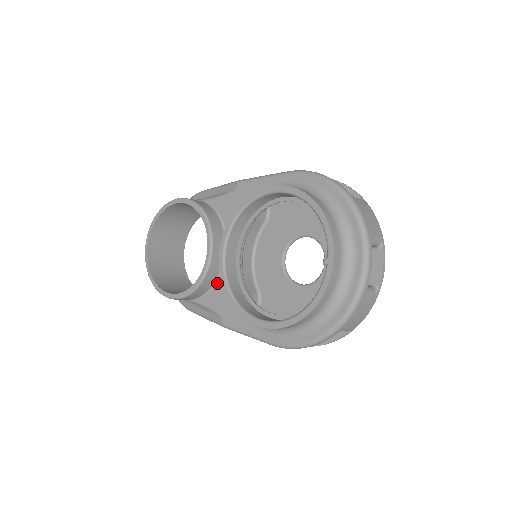
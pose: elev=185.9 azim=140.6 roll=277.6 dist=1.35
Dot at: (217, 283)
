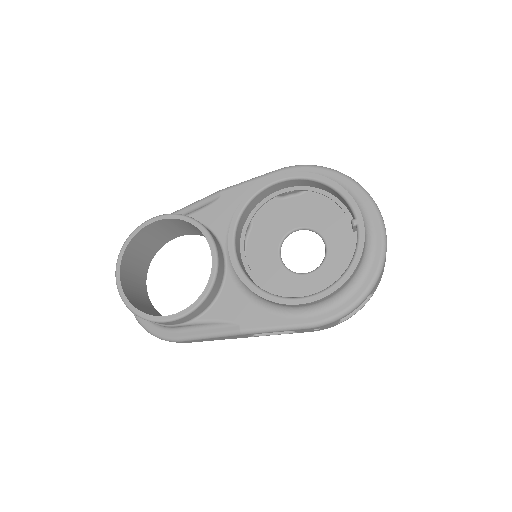
Dot at: (221, 291)
